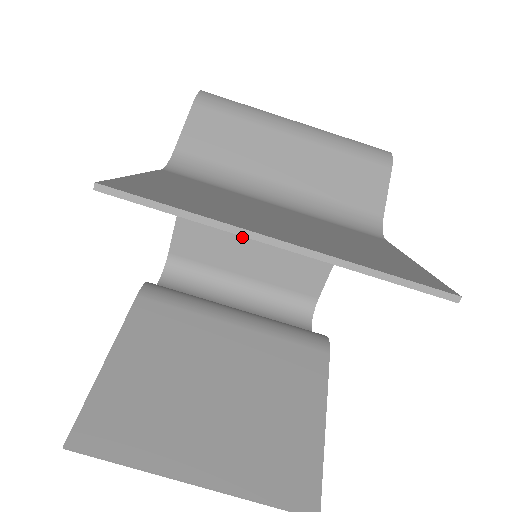
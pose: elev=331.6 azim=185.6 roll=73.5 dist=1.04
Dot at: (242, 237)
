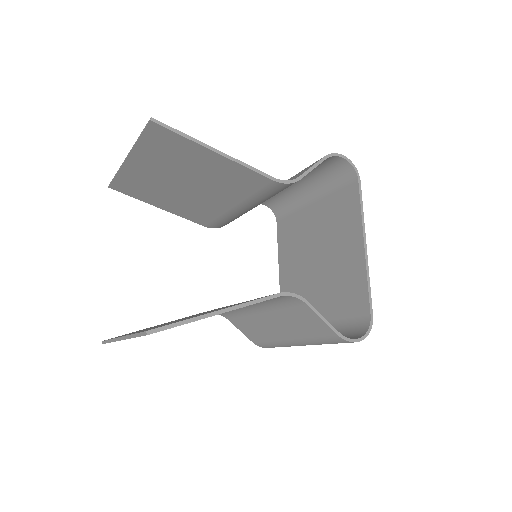
Dot at: (310, 287)
